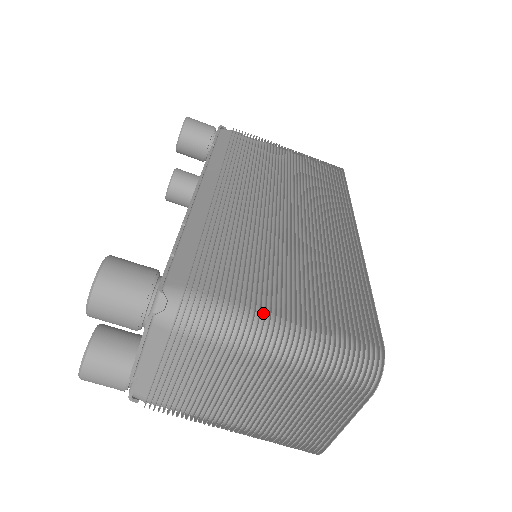
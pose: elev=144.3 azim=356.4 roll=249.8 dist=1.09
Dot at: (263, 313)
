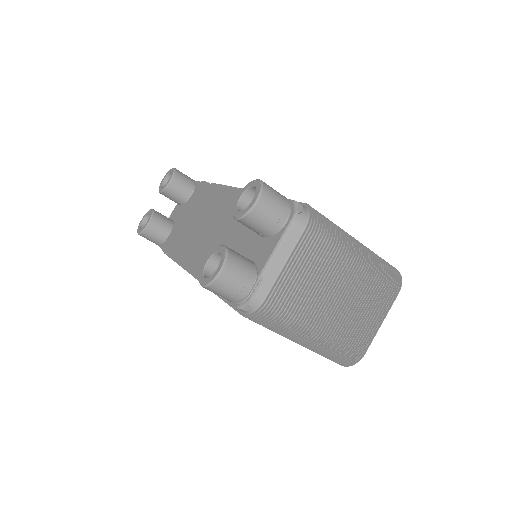
Dot at: occluded
